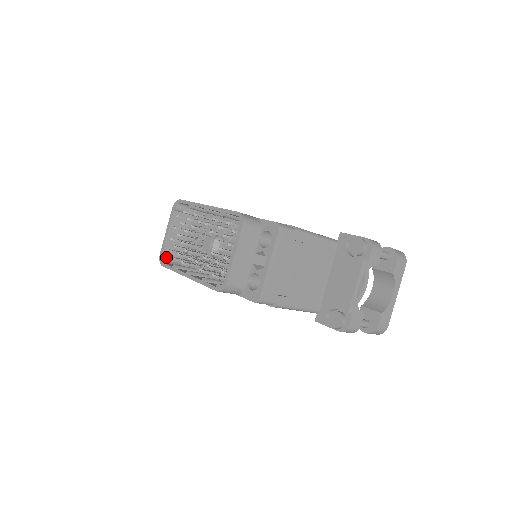
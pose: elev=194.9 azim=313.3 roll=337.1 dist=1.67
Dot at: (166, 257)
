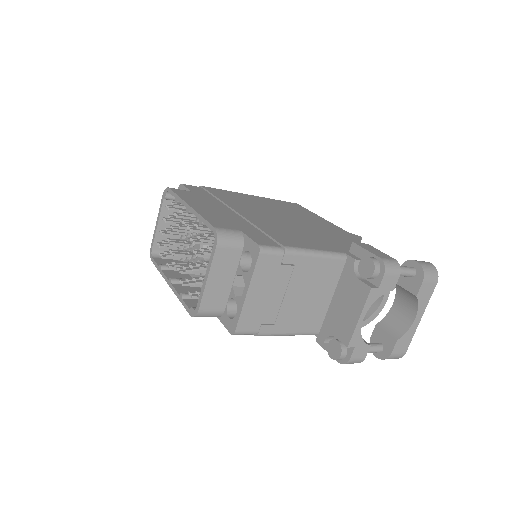
Dot at: (158, 250)
